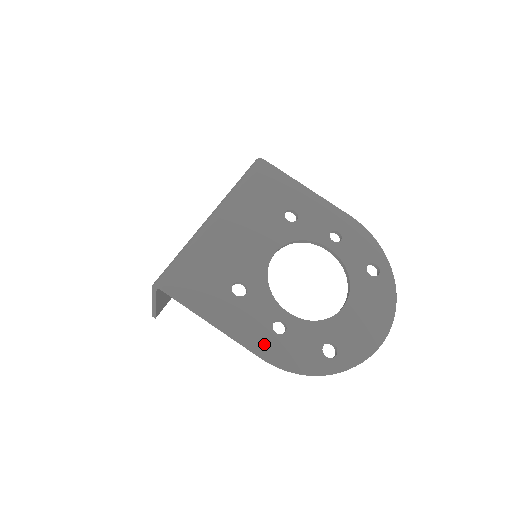
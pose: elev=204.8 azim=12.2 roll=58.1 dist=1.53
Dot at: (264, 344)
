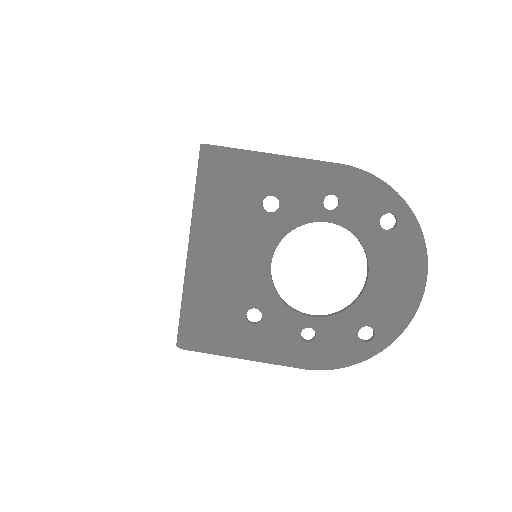
Dot at: (300, 357)
